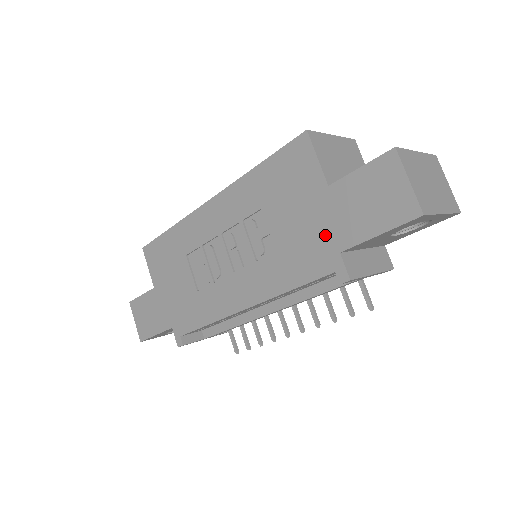
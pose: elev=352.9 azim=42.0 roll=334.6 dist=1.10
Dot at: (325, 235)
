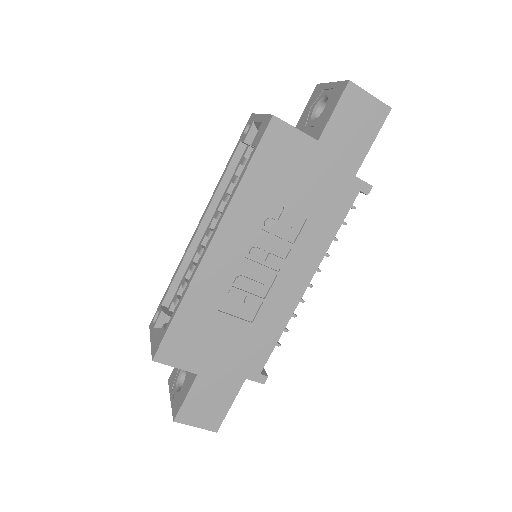
Dot at: (338, 175)
